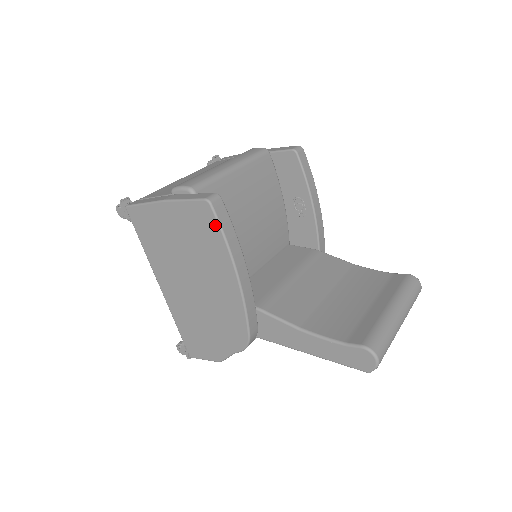
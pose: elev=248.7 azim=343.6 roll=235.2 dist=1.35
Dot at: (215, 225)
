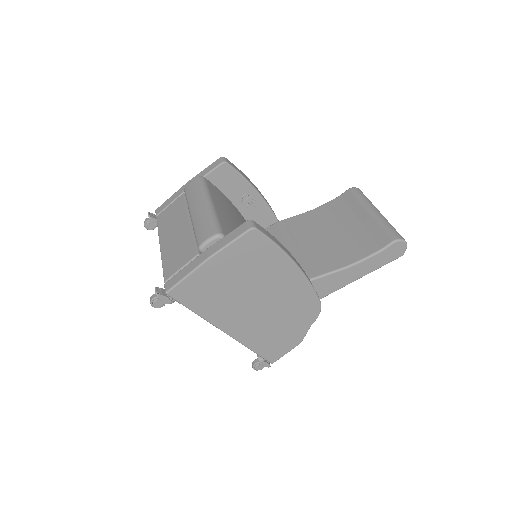
Dot at: (266, 242)
